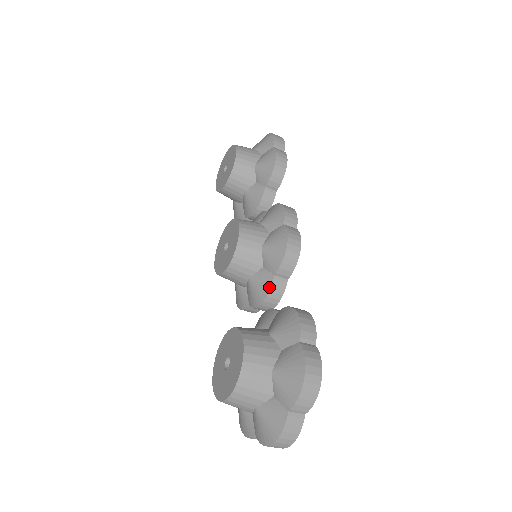
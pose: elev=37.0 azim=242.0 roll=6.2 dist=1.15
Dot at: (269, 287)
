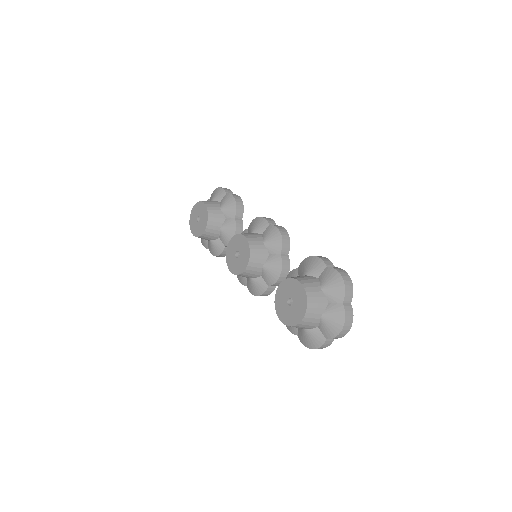
Dot at: (281, 262)
